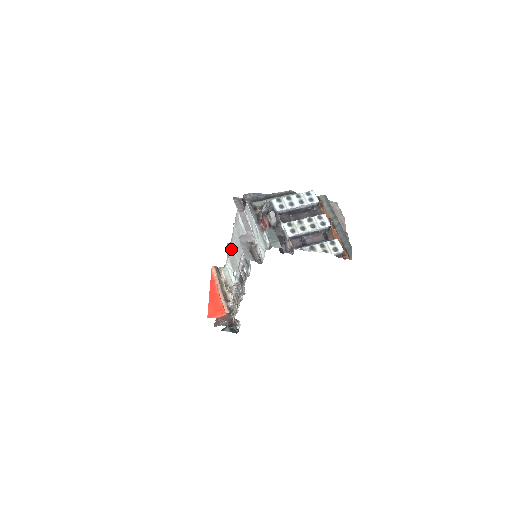
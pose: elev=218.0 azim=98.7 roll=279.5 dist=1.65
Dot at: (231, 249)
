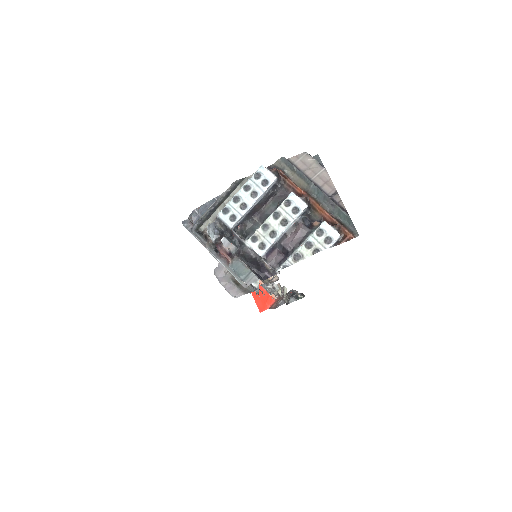
Dot at: occluded
